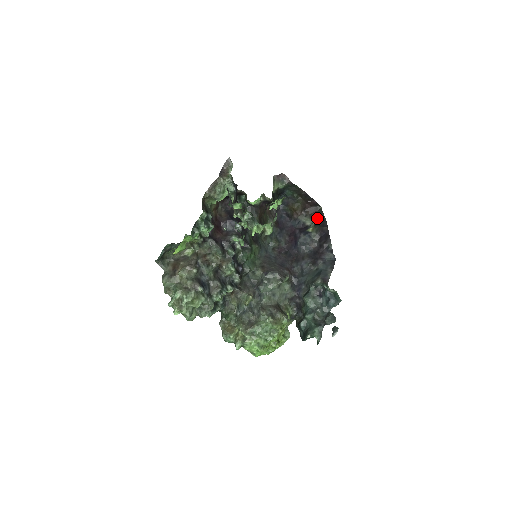
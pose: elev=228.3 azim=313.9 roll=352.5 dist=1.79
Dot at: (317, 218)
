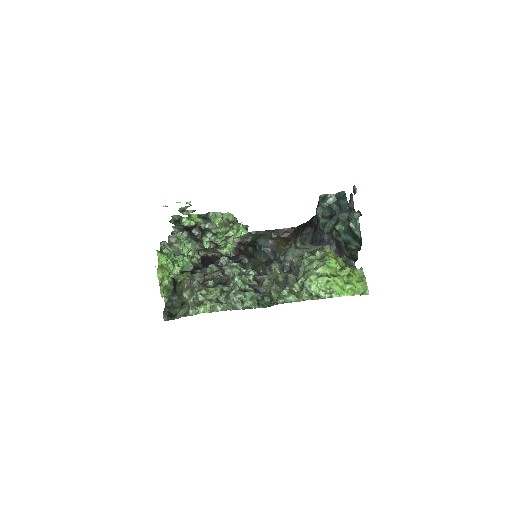
Dot at: (300, 231)
